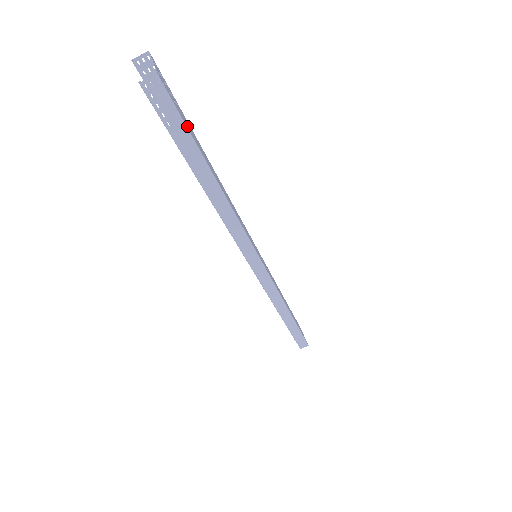
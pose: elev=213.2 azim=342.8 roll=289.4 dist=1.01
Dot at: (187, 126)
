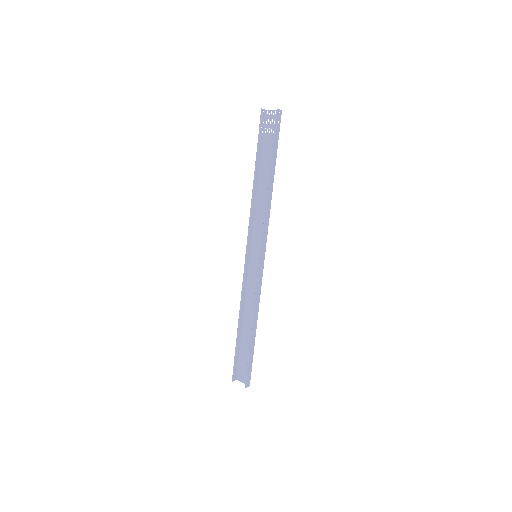
Dot at: (276, 141)
